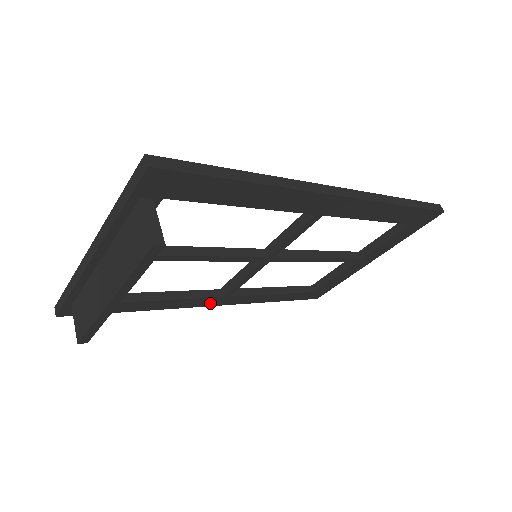
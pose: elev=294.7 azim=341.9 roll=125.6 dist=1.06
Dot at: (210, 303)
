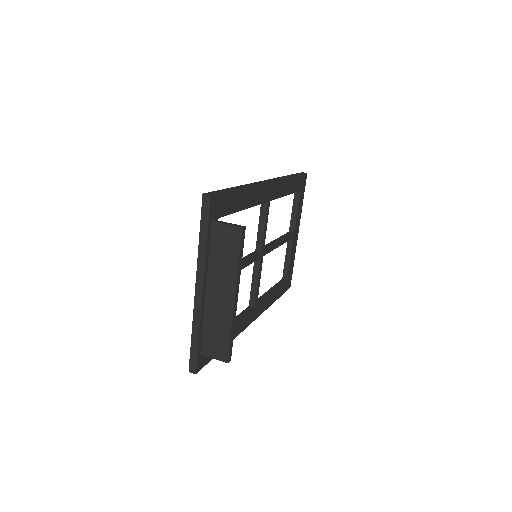
Dot at: (251, 319)
